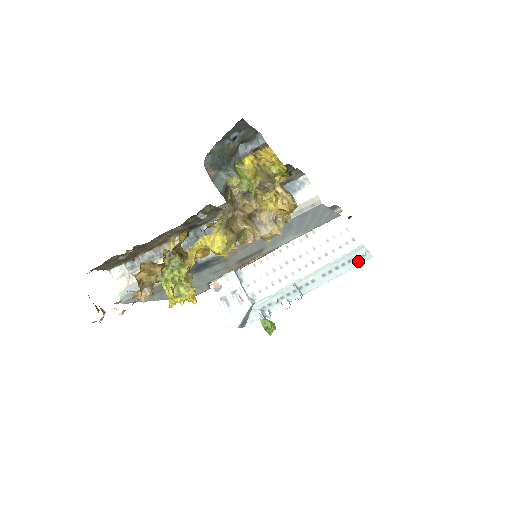
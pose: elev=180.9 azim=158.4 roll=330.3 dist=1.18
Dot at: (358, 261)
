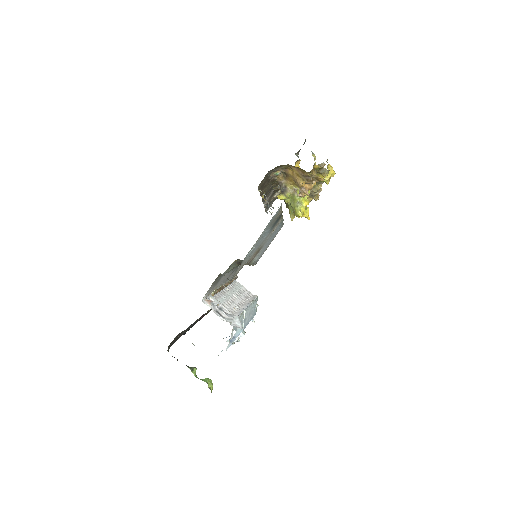
Dot at: (254, 313)
